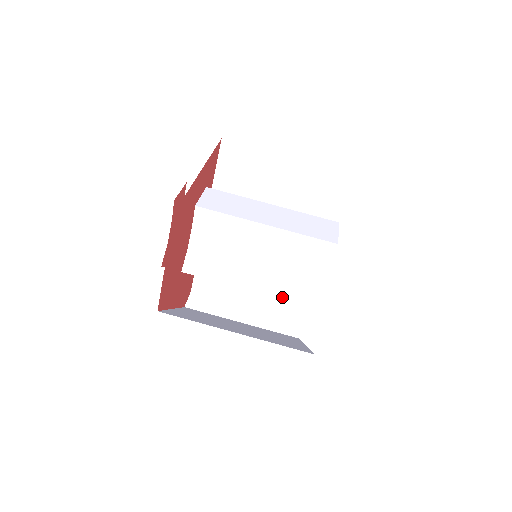
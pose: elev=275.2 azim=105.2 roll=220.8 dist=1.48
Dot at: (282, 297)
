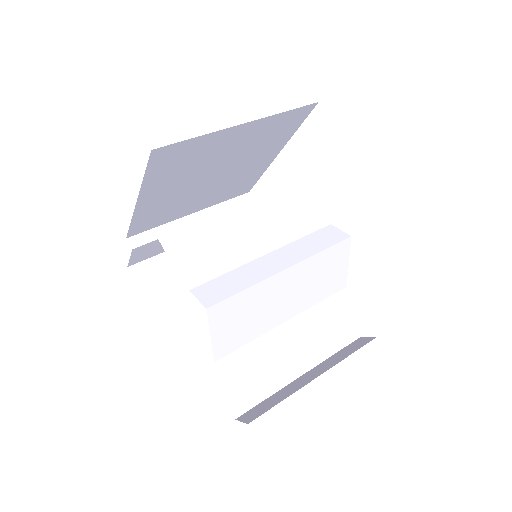
Dot at: (317, 251)
